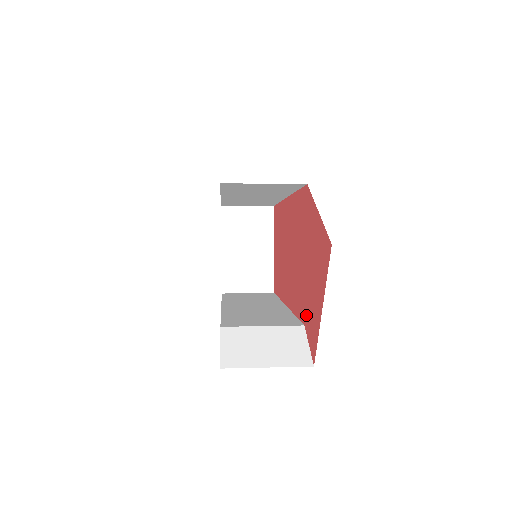
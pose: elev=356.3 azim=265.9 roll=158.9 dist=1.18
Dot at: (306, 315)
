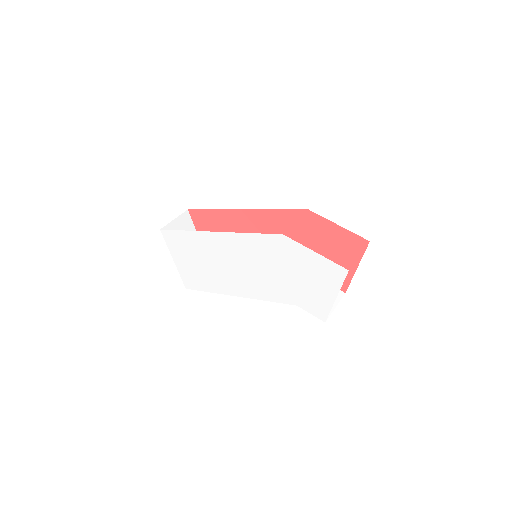
Dot at: occluded
